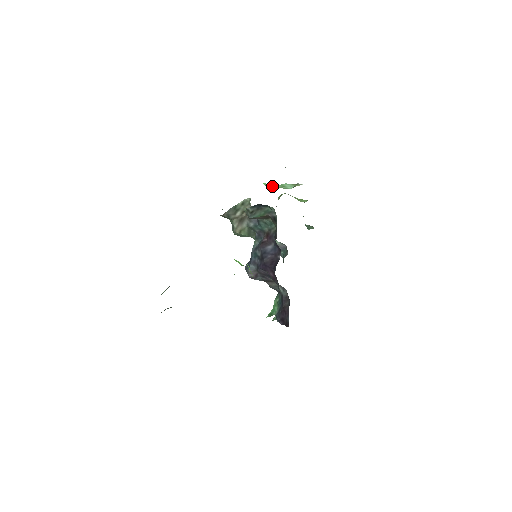
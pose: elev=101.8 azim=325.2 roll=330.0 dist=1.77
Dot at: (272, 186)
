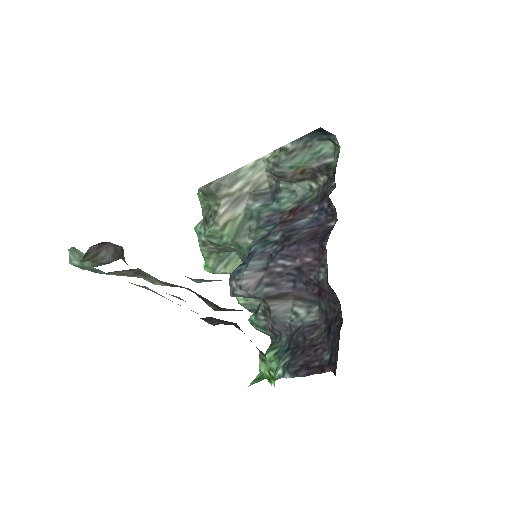
Dot at: occluded
